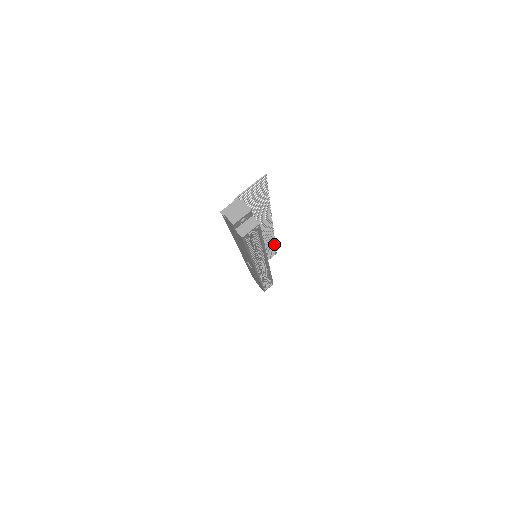
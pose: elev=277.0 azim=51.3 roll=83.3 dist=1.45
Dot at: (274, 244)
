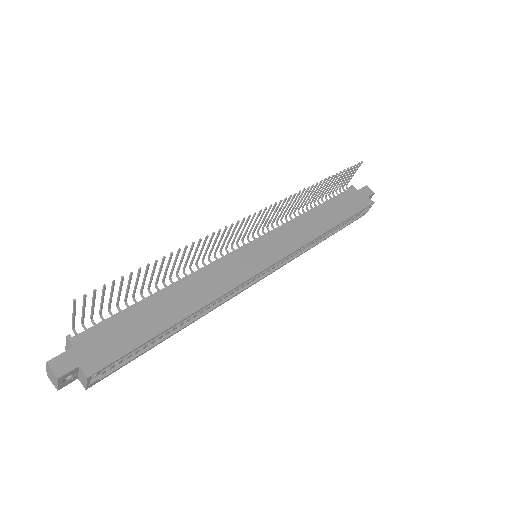
Dot at: (325, 180)
